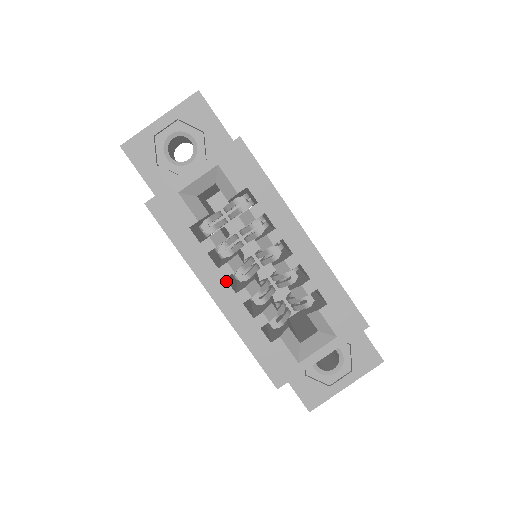
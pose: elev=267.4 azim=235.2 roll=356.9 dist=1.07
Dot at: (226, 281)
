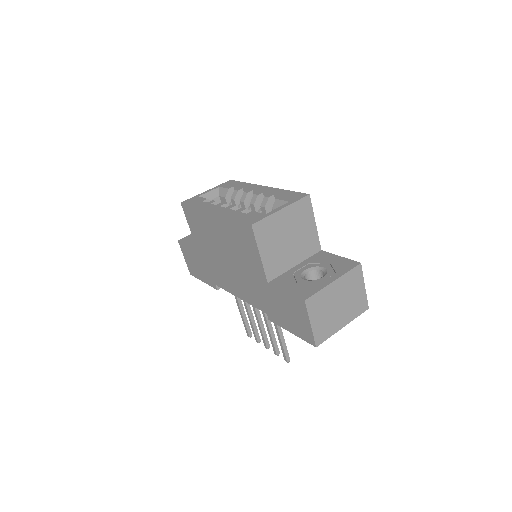
Dot at: (220, 207)
